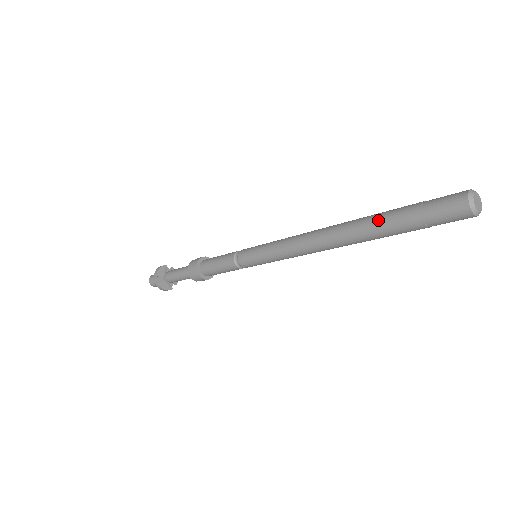
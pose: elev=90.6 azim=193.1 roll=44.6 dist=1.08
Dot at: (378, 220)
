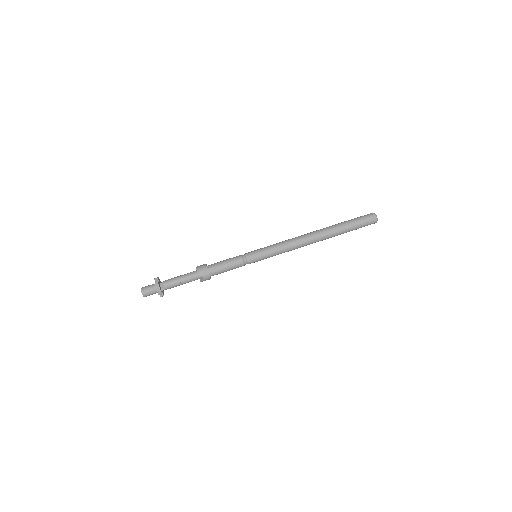
Dot at: (336, 224)
